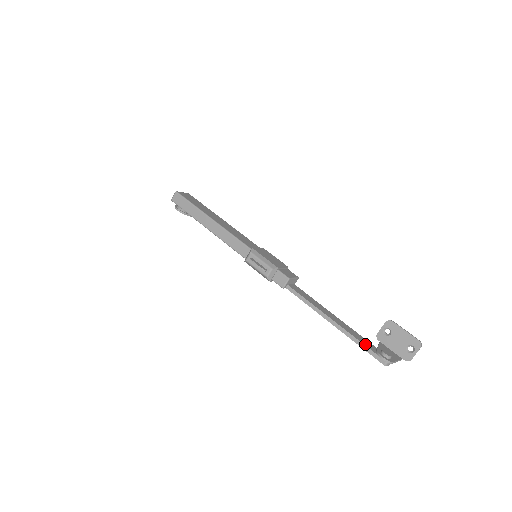
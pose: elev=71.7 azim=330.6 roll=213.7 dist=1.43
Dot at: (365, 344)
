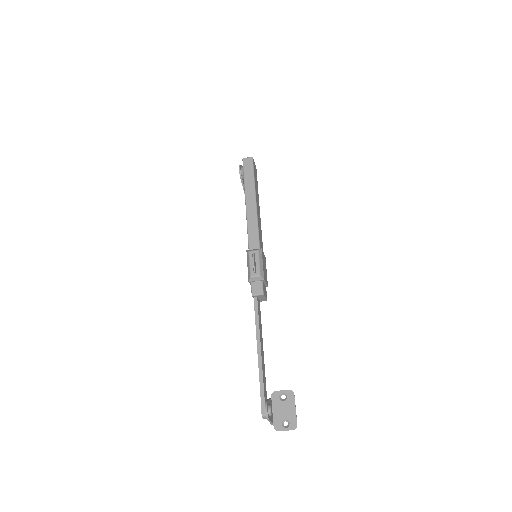
Dot at: (264, 389)
